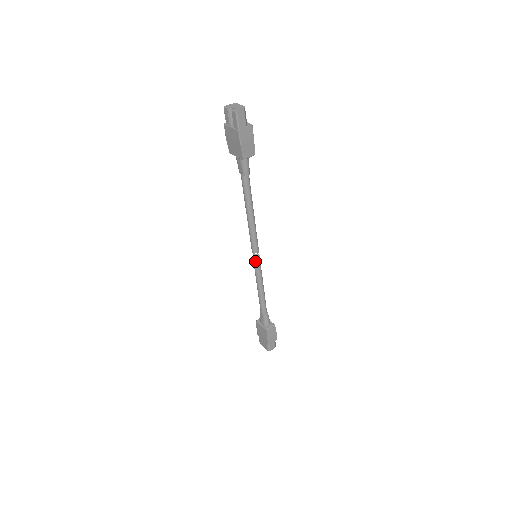
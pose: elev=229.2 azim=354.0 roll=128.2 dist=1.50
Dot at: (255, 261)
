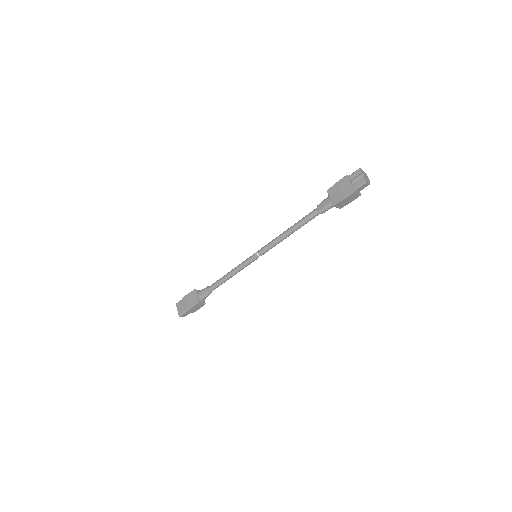
Dot at: (252, 258)
